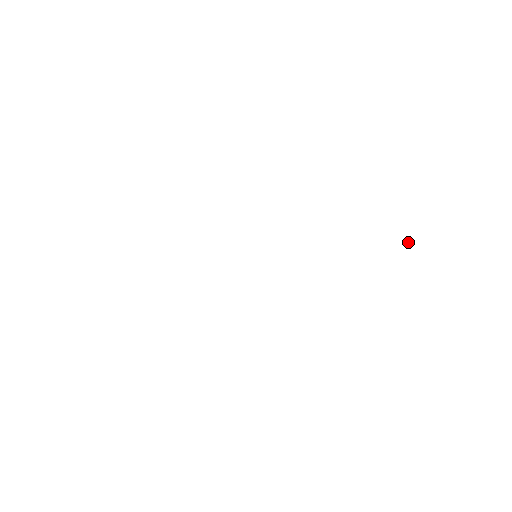
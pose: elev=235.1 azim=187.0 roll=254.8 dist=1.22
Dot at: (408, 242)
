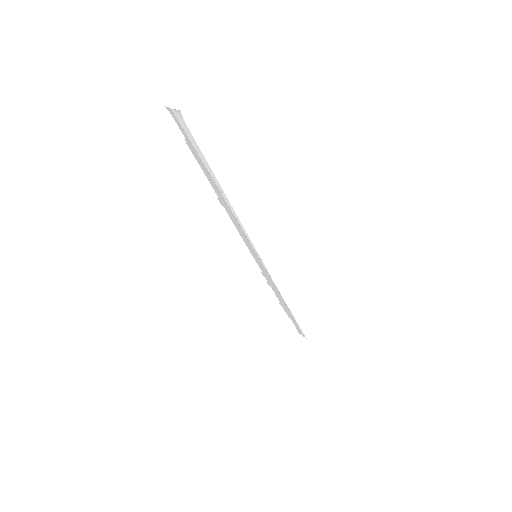
Dot at: (303, 335)
